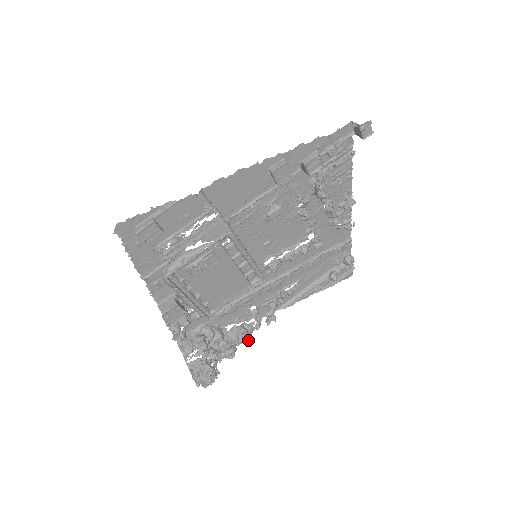
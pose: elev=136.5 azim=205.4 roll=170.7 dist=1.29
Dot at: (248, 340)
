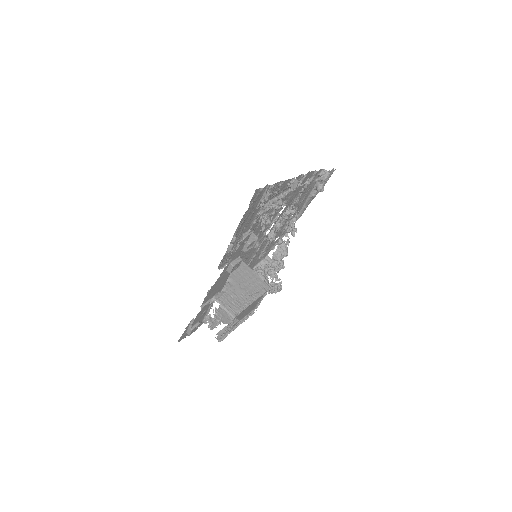
Dot at: occluded
